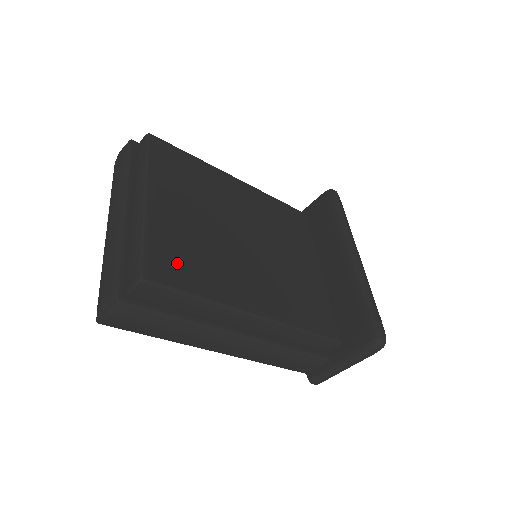
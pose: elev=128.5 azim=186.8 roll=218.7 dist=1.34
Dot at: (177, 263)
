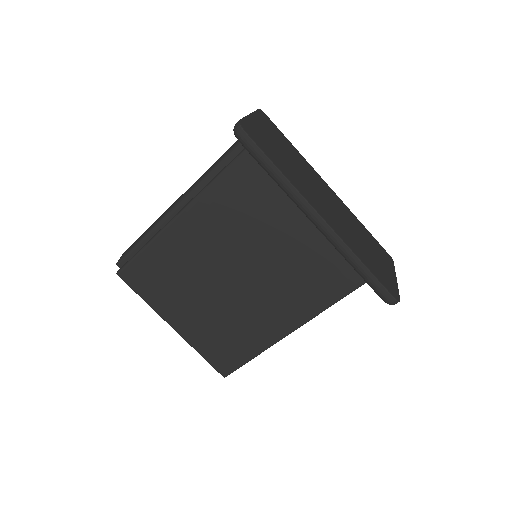
Dot at: (226, 352)
